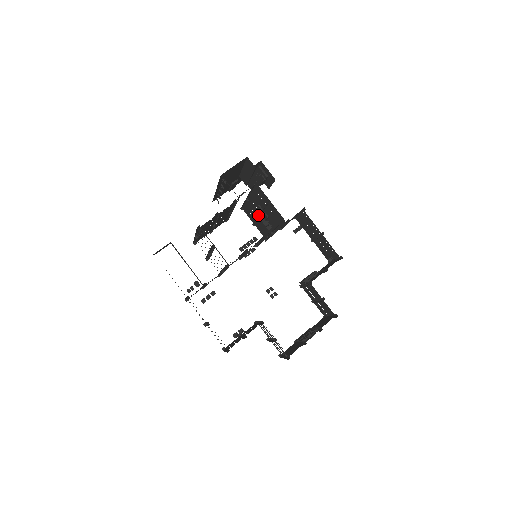
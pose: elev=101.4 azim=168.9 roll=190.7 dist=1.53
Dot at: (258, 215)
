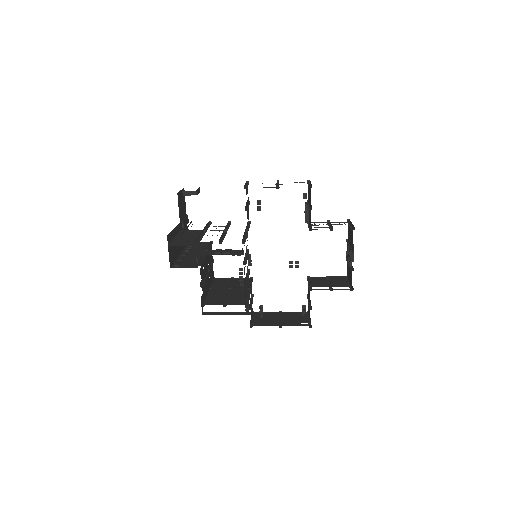
Dot at: occluded
